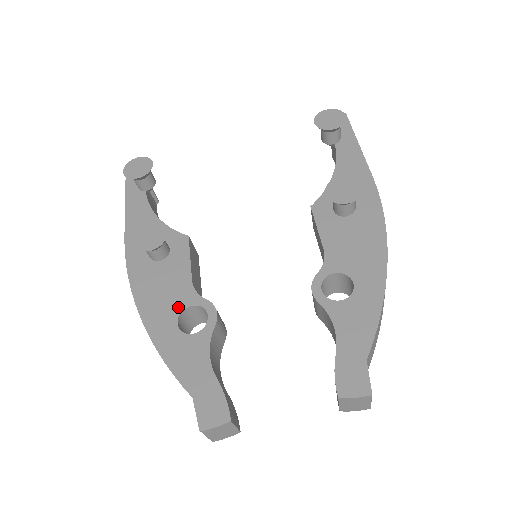
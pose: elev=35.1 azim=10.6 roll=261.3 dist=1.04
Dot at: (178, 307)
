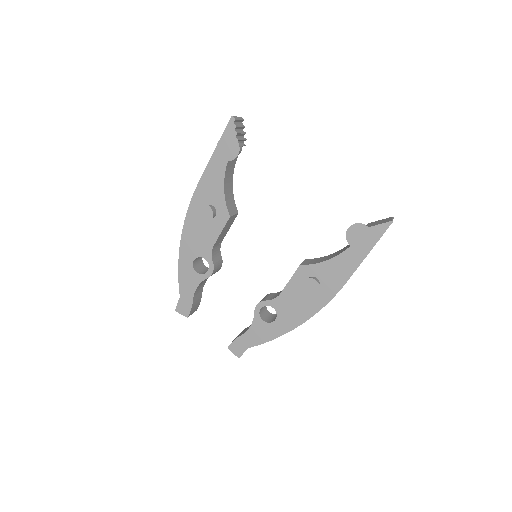
Dot at: (199, 253)
